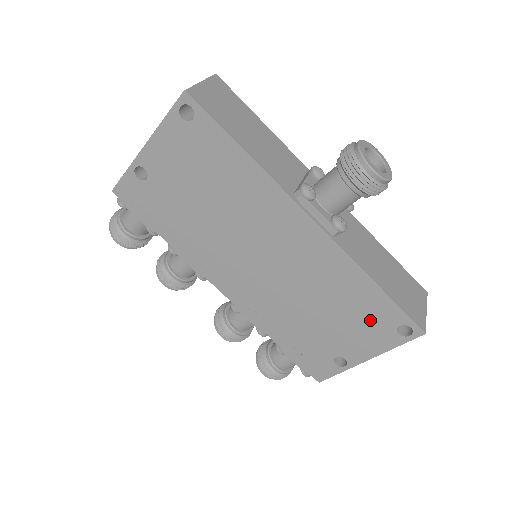
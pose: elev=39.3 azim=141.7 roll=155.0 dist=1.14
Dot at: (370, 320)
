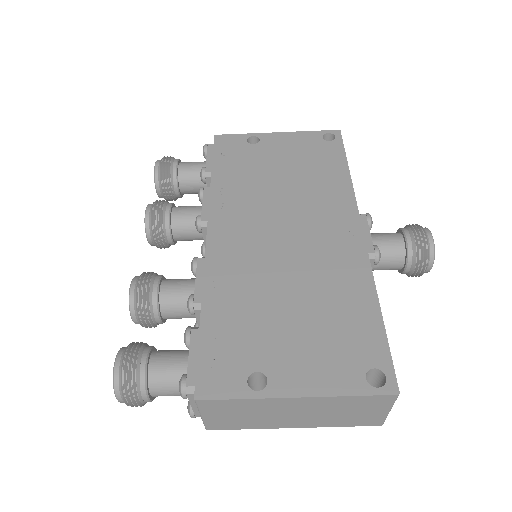
Dot at: (343, 344)
